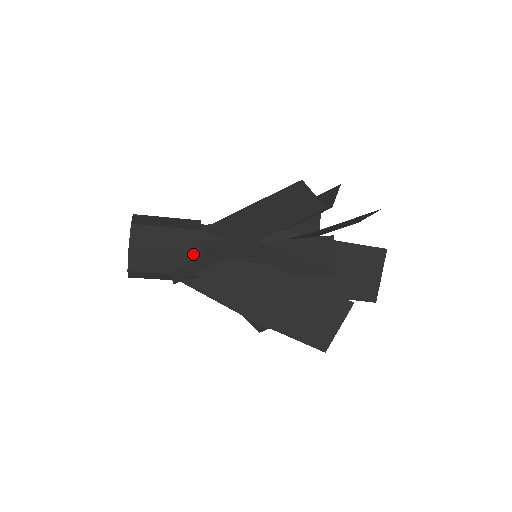
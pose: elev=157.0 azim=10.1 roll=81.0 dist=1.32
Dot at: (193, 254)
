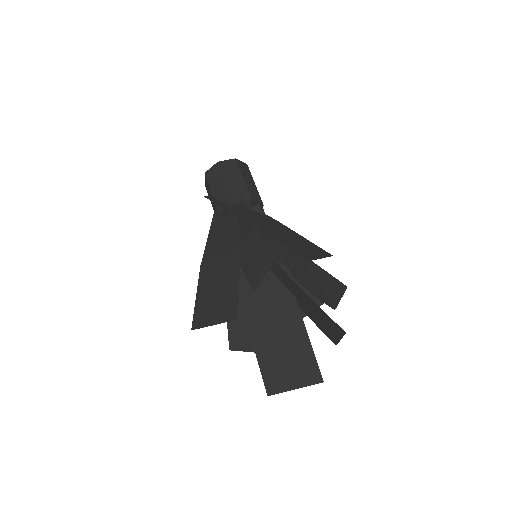
Dot at: (231, 200)
